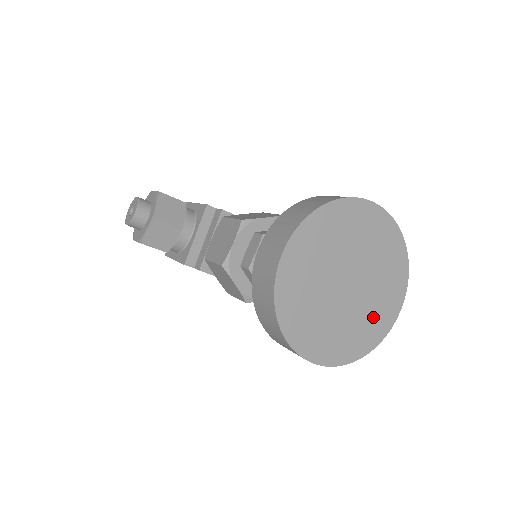
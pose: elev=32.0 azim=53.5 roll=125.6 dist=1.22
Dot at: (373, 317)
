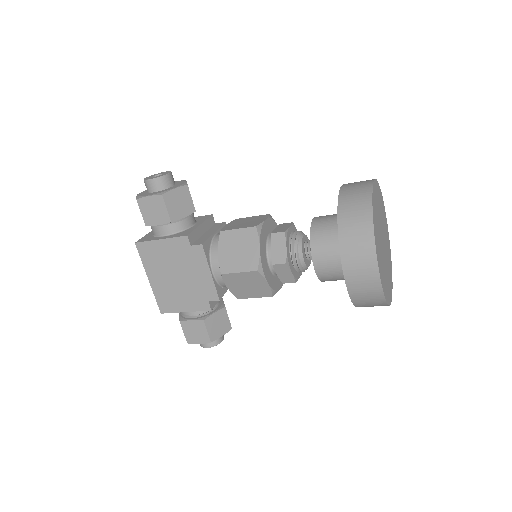
Dot at: (387, 282)
